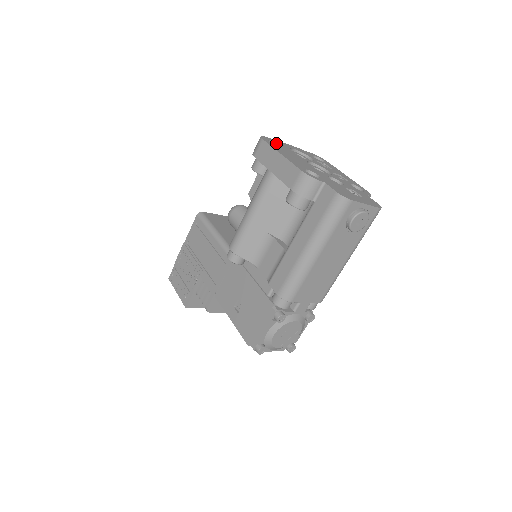
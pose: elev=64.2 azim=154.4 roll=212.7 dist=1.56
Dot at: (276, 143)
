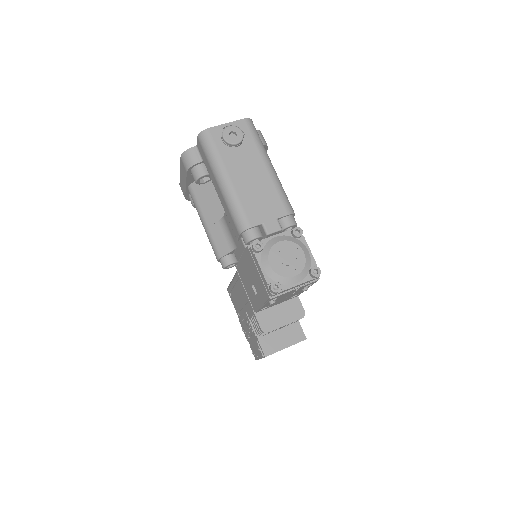
Dot at: occluded
